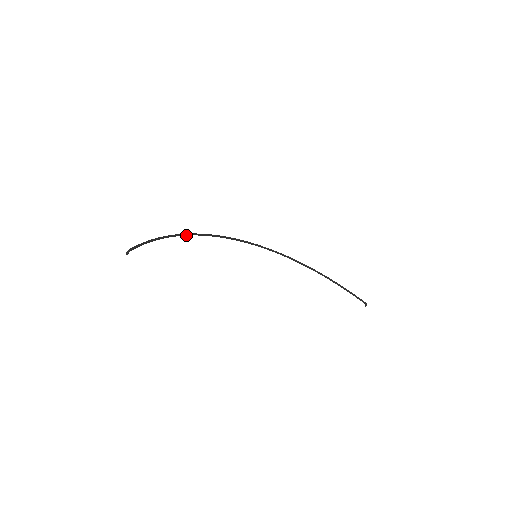
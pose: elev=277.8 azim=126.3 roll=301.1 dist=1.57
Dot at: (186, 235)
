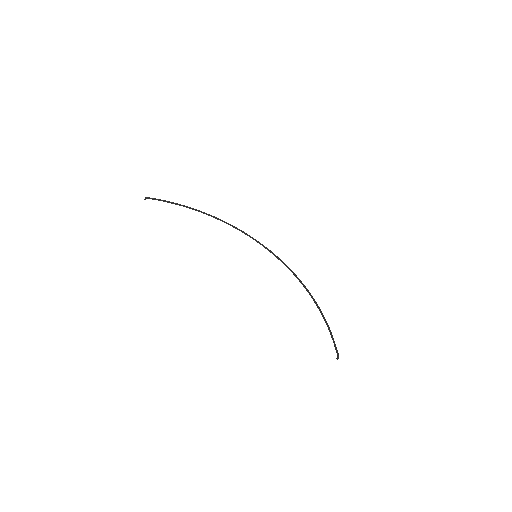
Dot at: (209, 215)
